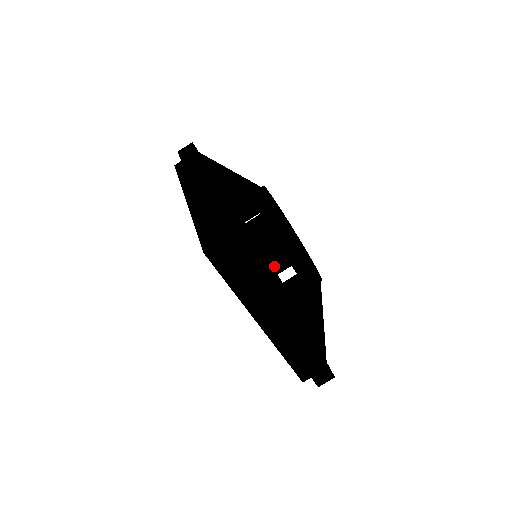
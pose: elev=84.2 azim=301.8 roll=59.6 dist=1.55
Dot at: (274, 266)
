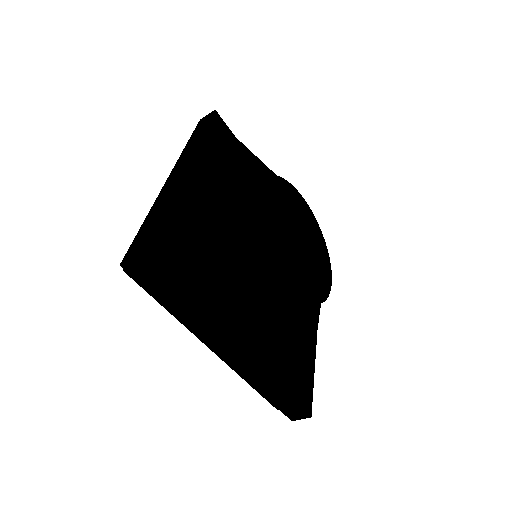
Dot at: (291, 265)
